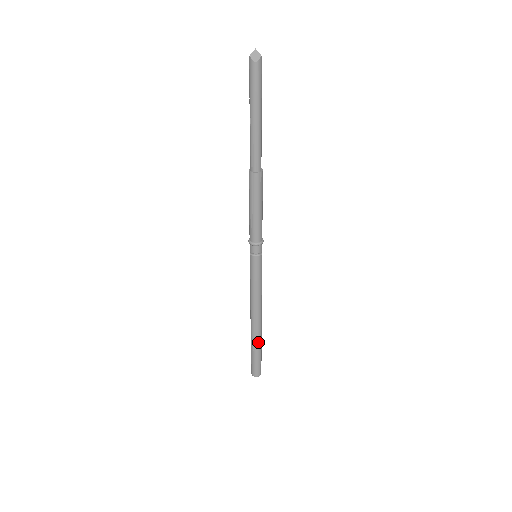
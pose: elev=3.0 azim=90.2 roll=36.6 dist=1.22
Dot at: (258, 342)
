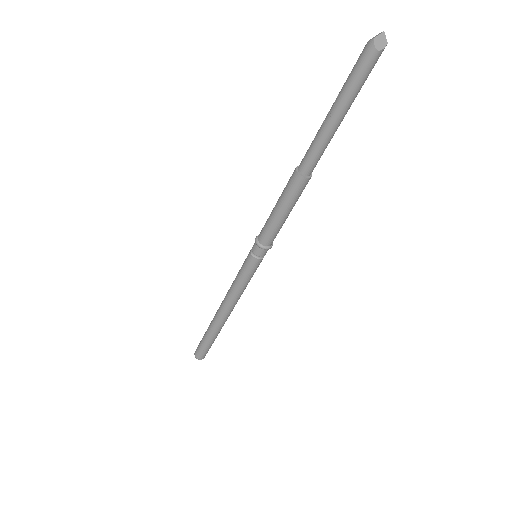
Dot at: (217, 332)
